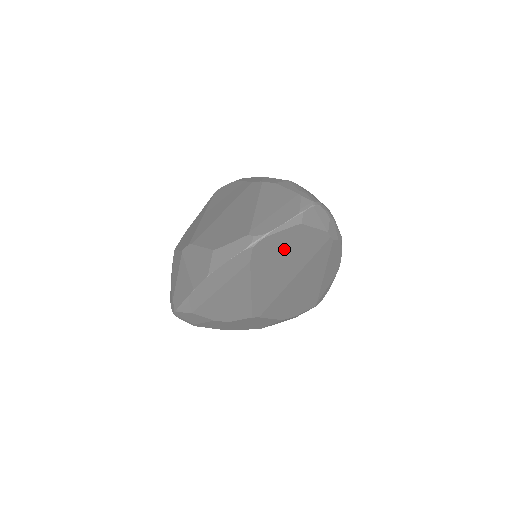
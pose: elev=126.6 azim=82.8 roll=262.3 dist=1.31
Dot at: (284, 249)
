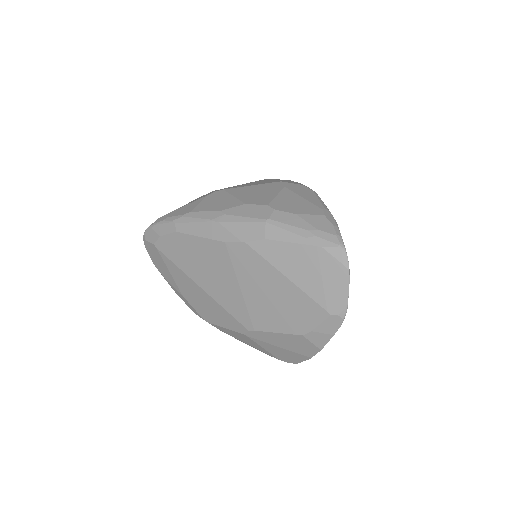
Dot at: occluded
